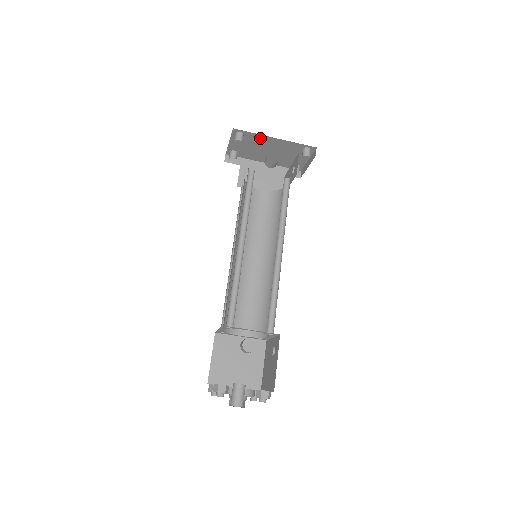
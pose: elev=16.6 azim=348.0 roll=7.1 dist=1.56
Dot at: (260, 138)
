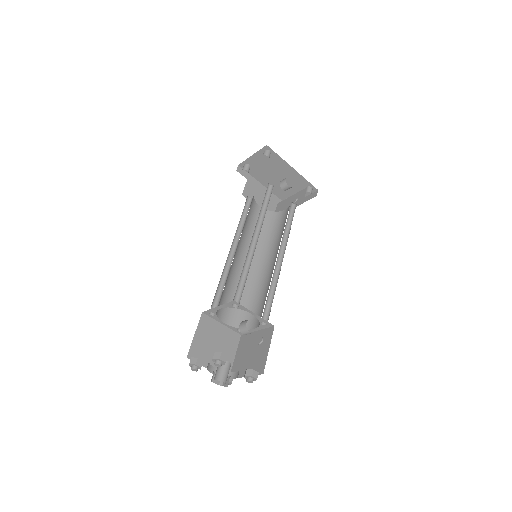
Dot at: (281, 163)
